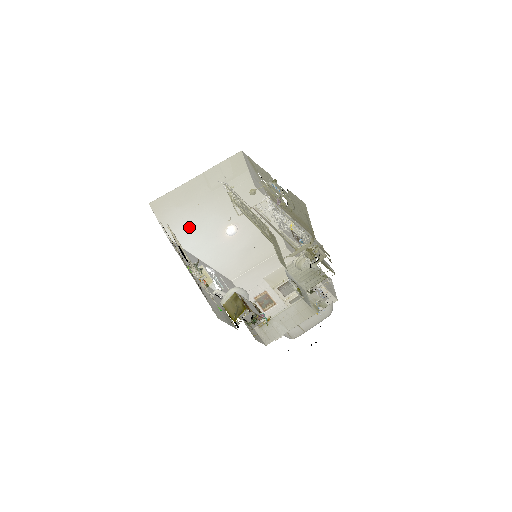
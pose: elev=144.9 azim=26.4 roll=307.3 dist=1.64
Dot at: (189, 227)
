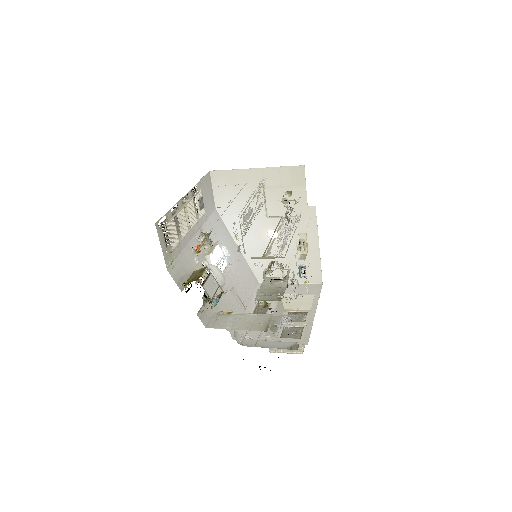
Dot at: (236, 210)
